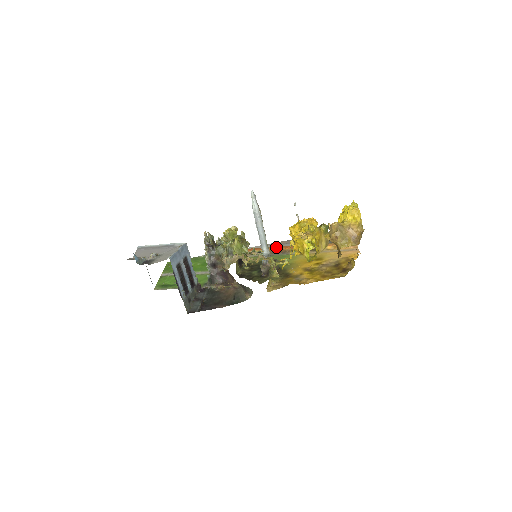
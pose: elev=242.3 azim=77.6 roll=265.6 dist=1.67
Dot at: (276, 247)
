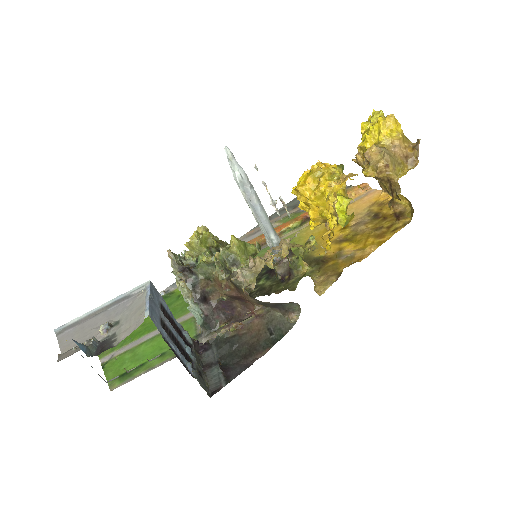
Dot at: (256, 238)
